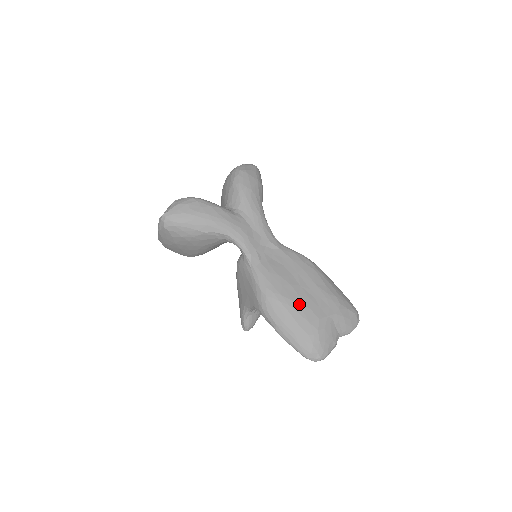
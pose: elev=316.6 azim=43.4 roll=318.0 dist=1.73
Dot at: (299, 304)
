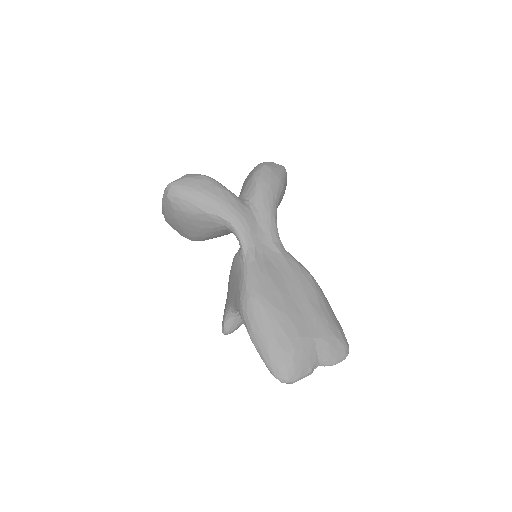
Dot at: (283, 314)
